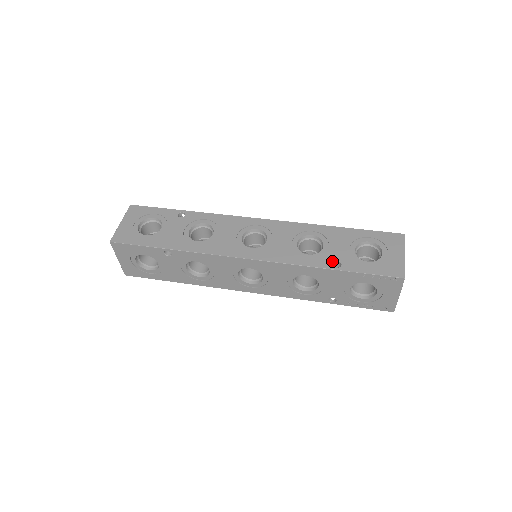
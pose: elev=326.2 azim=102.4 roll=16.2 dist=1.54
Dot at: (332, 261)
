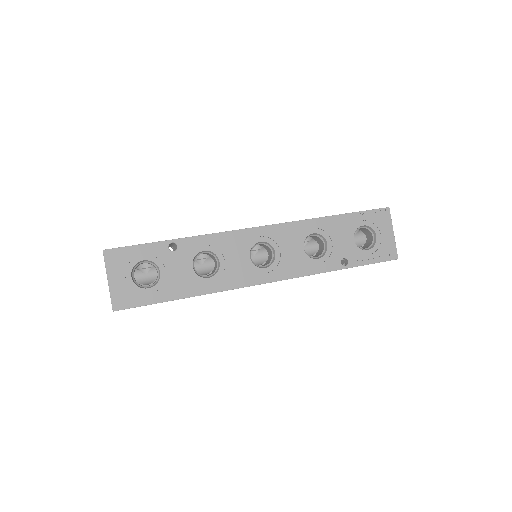
Dot at: occluded
